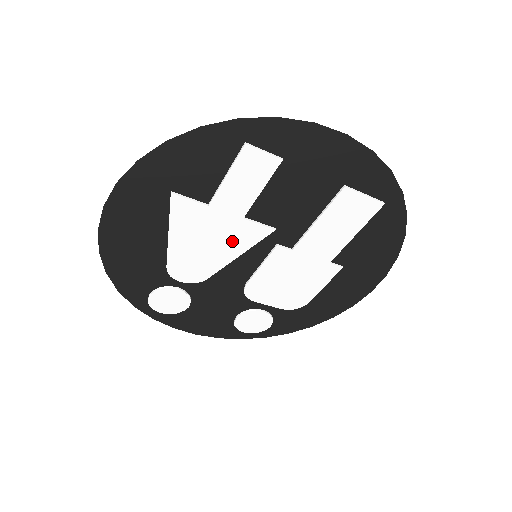
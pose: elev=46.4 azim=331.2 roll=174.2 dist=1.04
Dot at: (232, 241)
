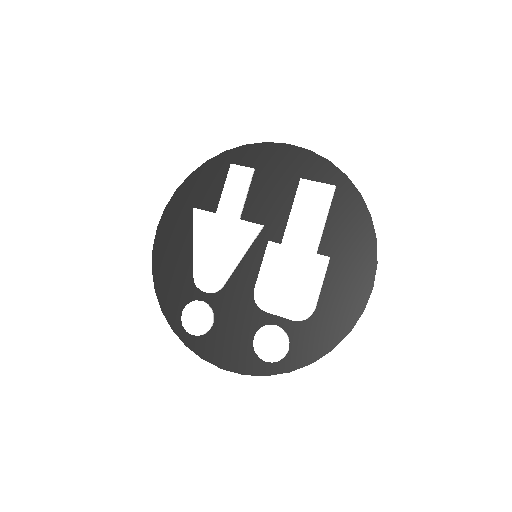
Dot at: (235, 242)
